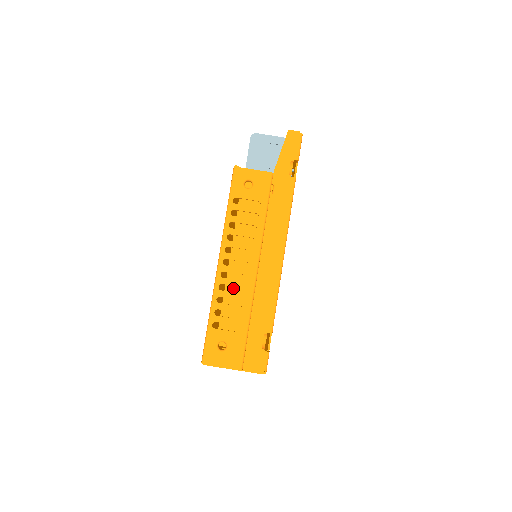
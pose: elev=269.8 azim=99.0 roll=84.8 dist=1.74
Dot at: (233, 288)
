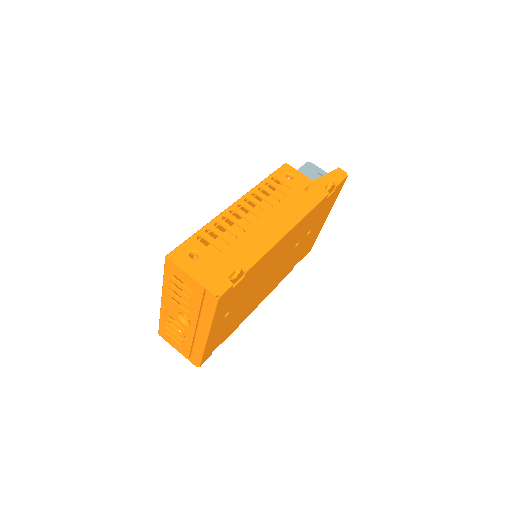
Dot at: (230, 236)
